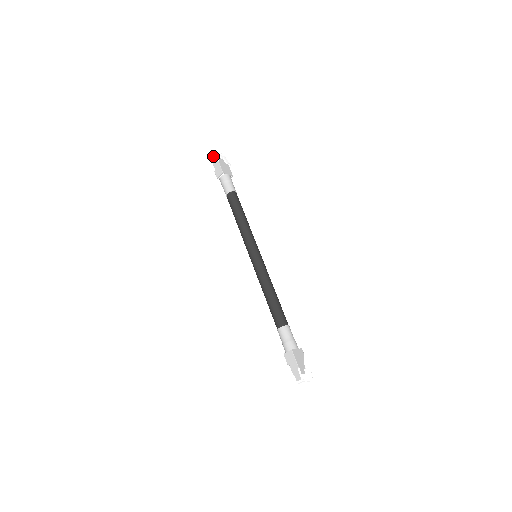
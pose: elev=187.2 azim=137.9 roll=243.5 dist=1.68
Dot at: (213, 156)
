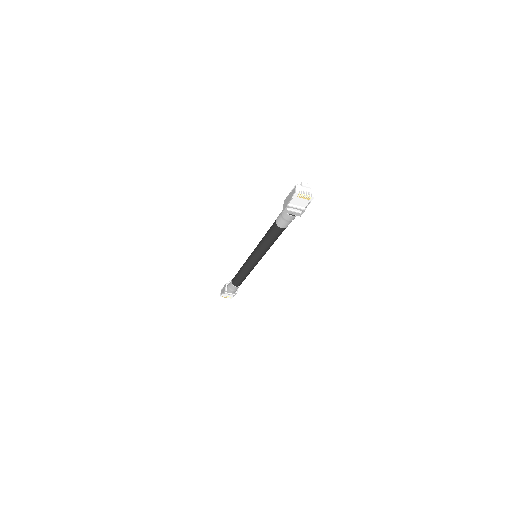
Dot at: (220, 293)
